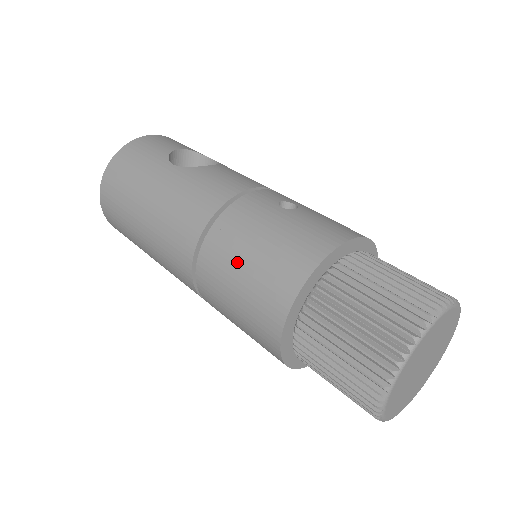
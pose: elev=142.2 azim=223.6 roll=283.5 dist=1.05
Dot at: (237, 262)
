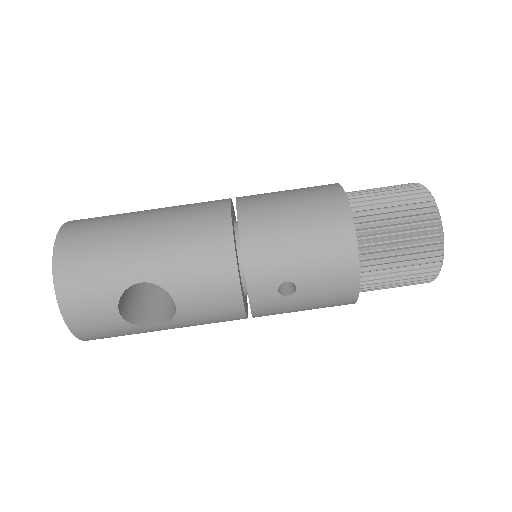
Dot at: occluded
